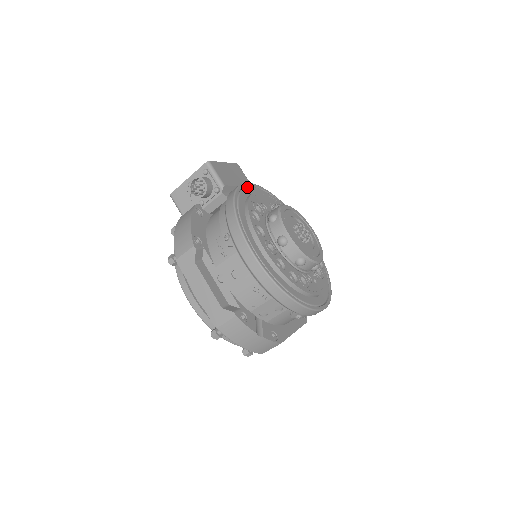
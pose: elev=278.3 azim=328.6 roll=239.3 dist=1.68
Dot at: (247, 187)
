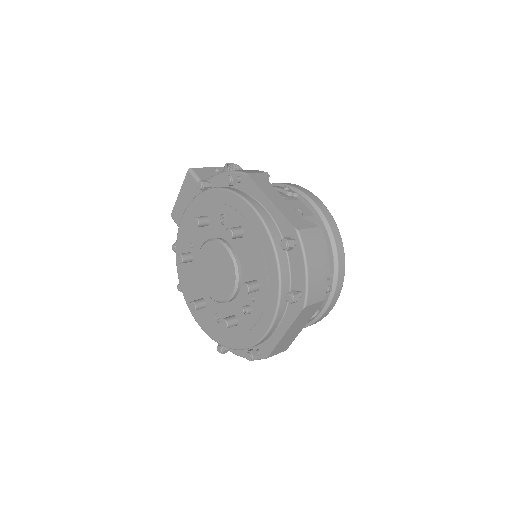
Dot at: occluded
